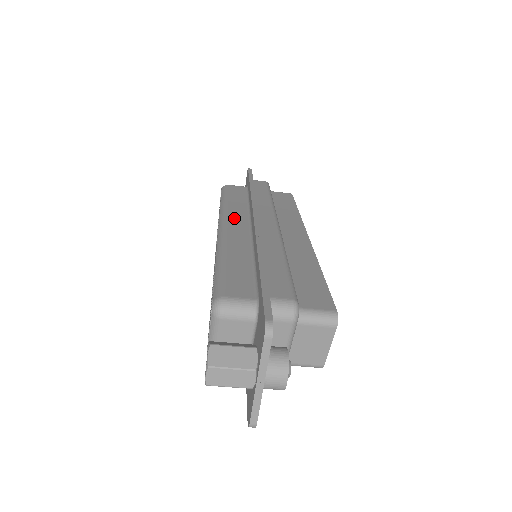
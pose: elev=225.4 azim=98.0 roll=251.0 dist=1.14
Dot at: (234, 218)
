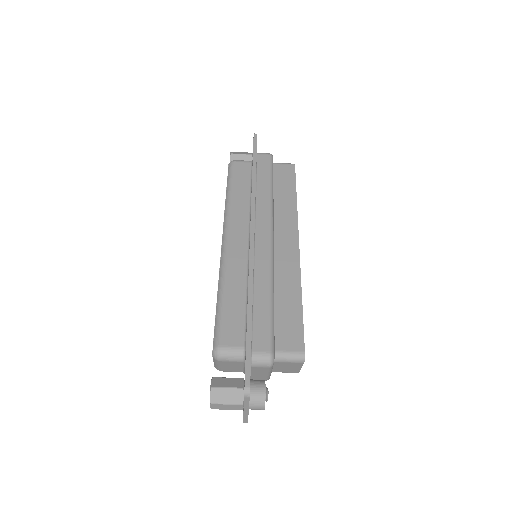
Dot at: (235, 226)
